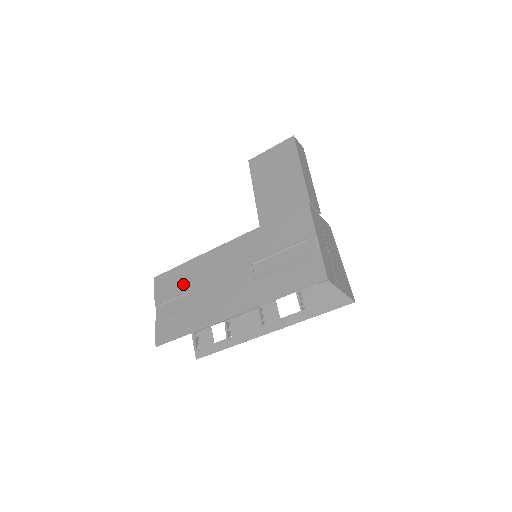
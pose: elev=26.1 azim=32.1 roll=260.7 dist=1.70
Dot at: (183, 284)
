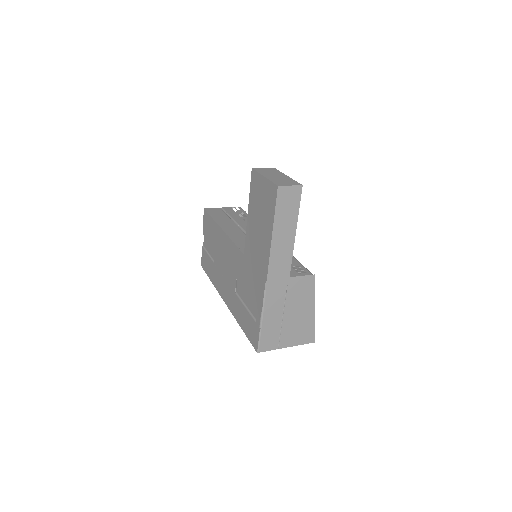
Dot at: (212, 239)
